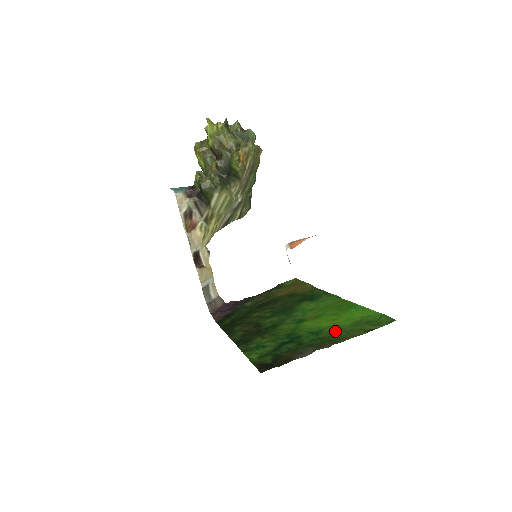
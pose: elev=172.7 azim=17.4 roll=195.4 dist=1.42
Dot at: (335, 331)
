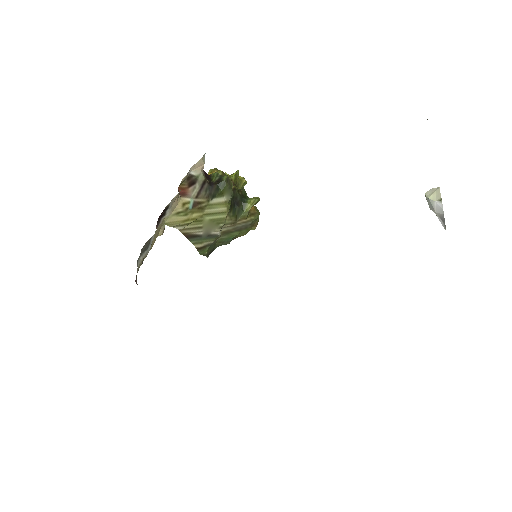
Dot at: occluded
